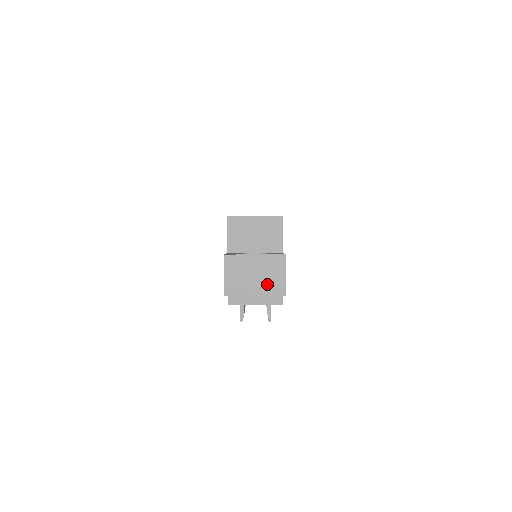
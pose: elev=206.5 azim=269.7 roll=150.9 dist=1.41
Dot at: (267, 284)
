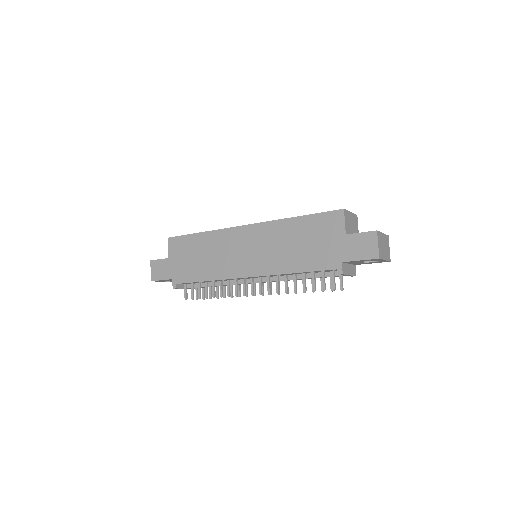
Dot at: (387, 253)
